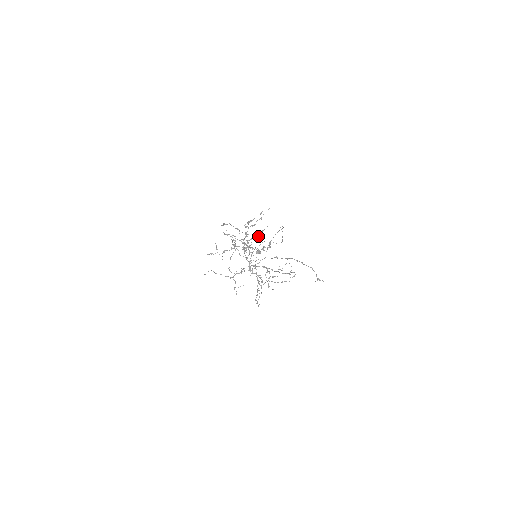
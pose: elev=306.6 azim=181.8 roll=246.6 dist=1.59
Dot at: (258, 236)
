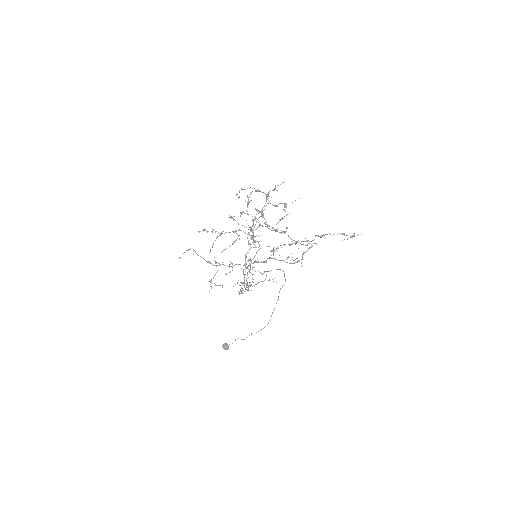
Dot at: (272, 227)
